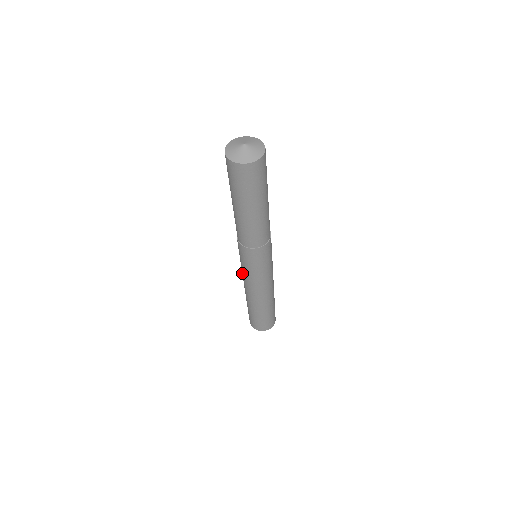
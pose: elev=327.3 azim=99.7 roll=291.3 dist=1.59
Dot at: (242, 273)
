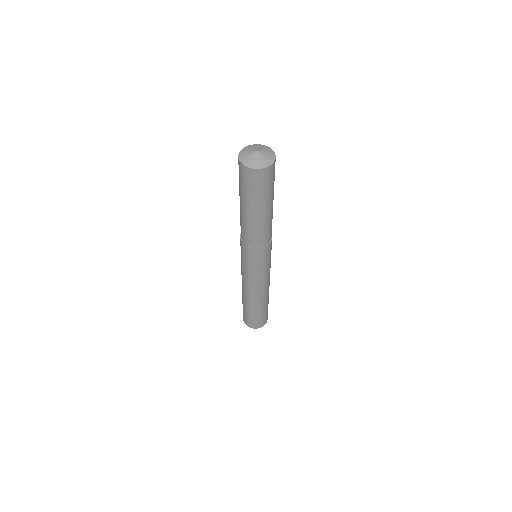
Dot at: (245, 277)
